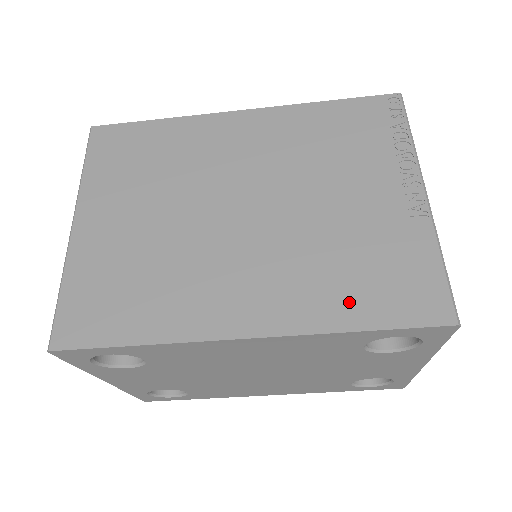
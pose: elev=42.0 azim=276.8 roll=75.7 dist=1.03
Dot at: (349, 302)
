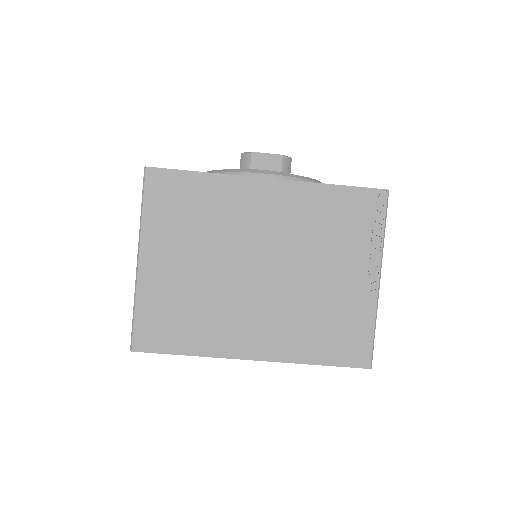
Dot at: (316, 347)
